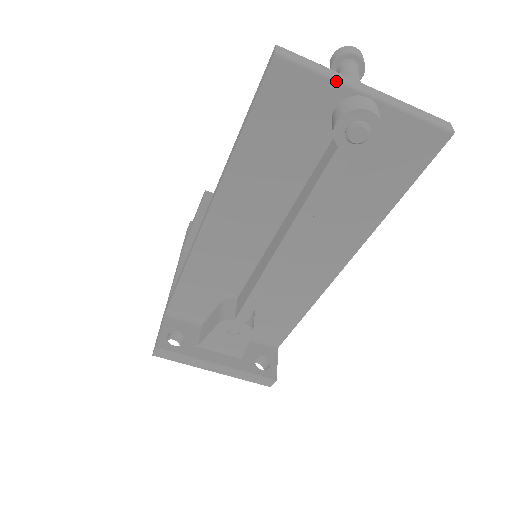
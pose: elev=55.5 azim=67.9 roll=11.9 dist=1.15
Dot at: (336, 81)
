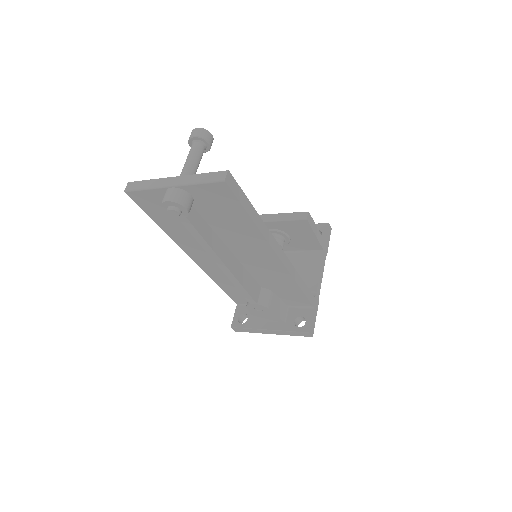
Dot at: (154, 188)
